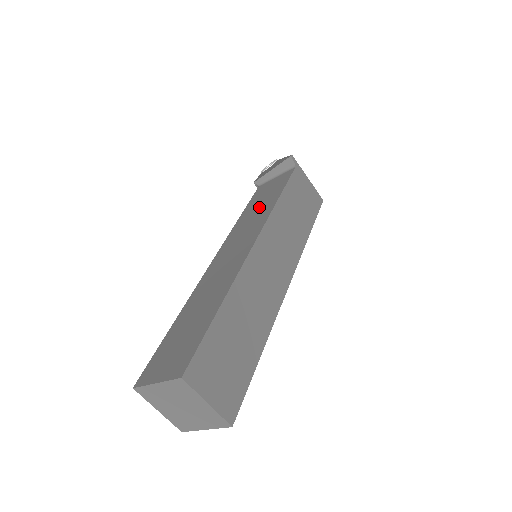
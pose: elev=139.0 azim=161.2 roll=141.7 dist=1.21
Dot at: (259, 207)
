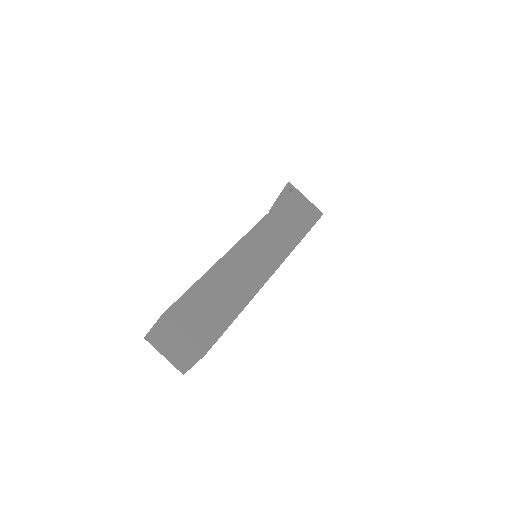
Dot at: occluded
